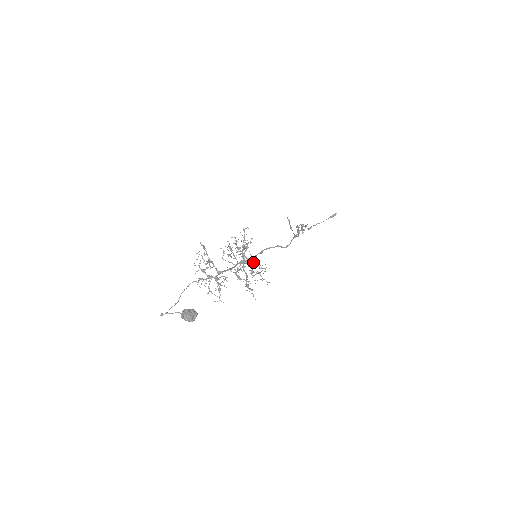
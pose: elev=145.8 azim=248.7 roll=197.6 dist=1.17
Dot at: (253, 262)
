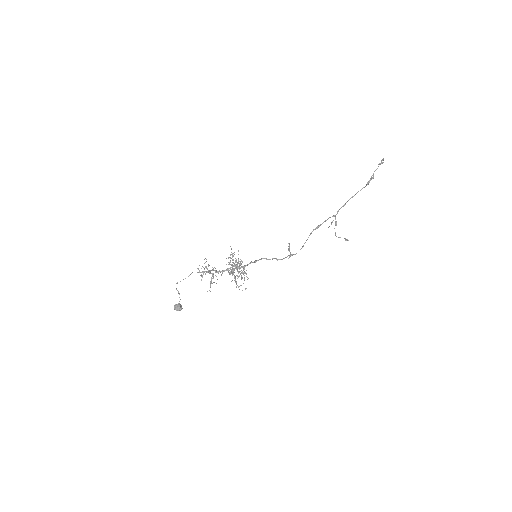
Dot at: (235, 280)
